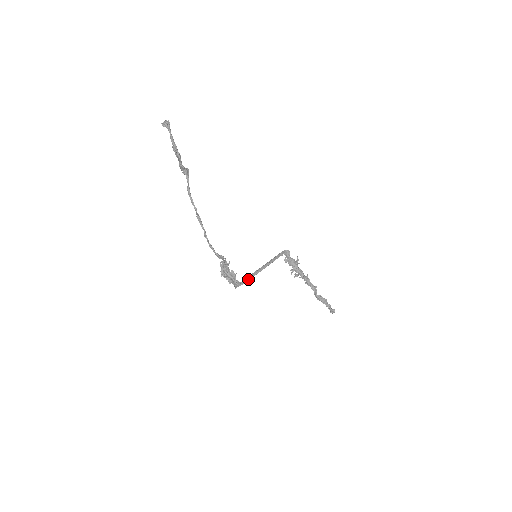
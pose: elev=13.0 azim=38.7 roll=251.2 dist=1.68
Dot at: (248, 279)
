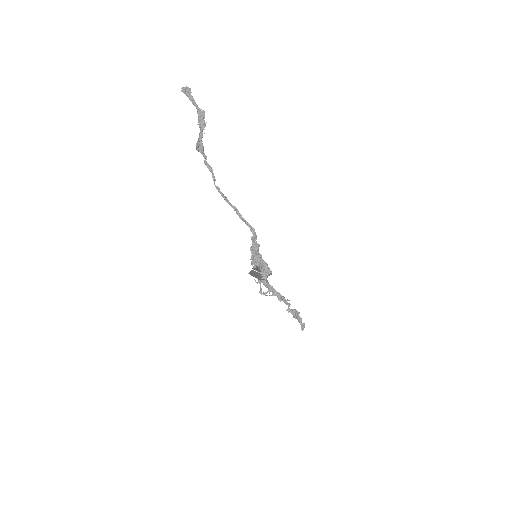
Dot at: occluded
